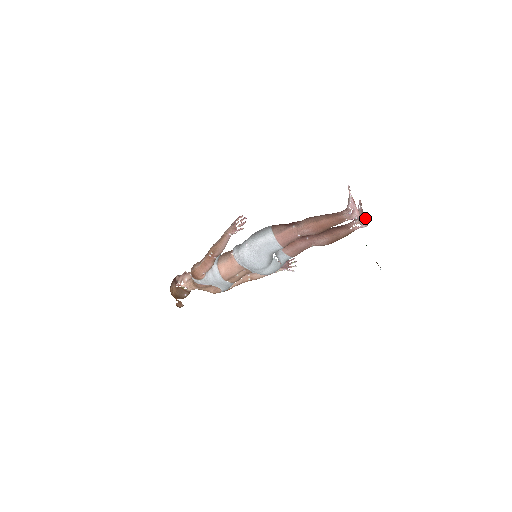
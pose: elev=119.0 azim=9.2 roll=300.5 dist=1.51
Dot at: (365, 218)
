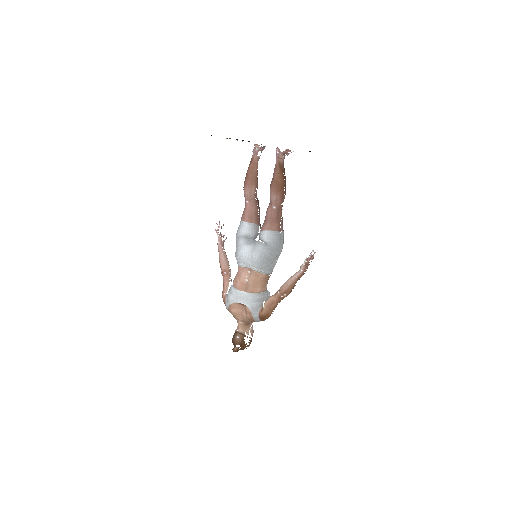
Dot at: occluded
